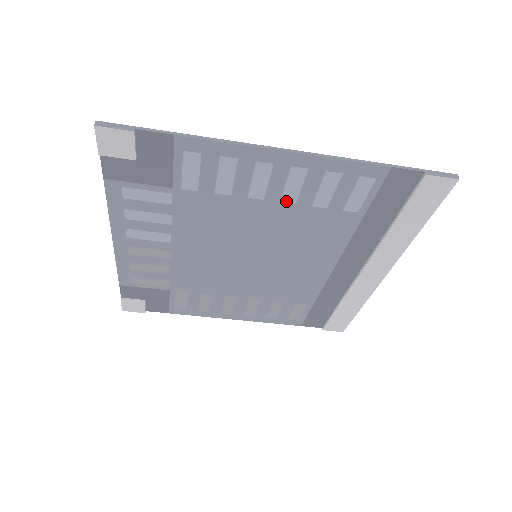
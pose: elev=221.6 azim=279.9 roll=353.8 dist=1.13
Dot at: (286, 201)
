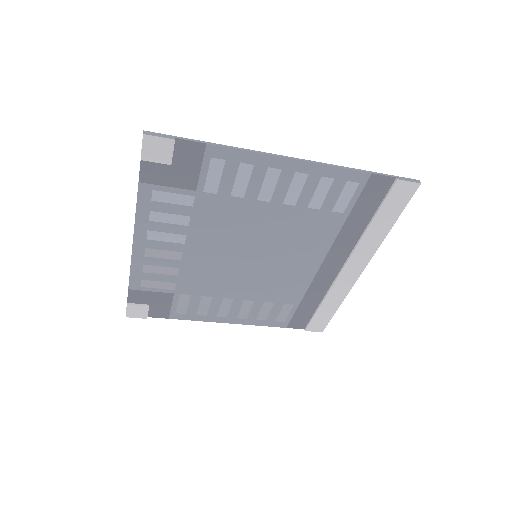
Dot at: (288, 203)
